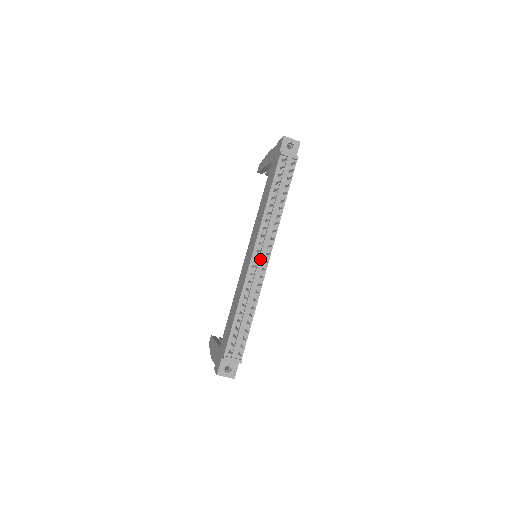
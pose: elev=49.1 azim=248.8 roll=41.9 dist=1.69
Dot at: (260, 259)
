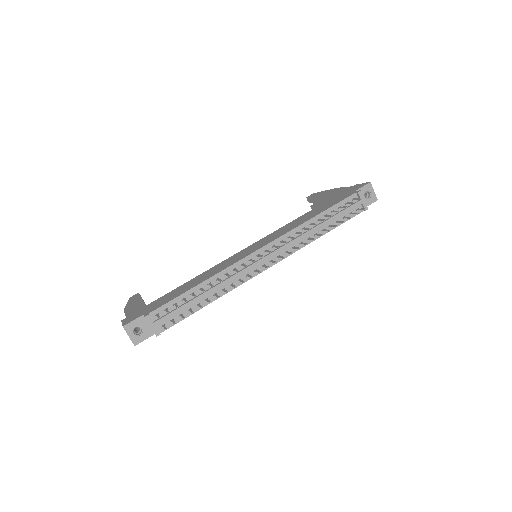
Dot at: (262, 259)
